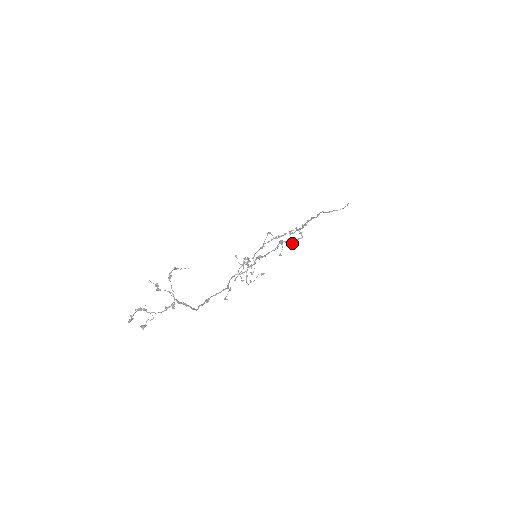
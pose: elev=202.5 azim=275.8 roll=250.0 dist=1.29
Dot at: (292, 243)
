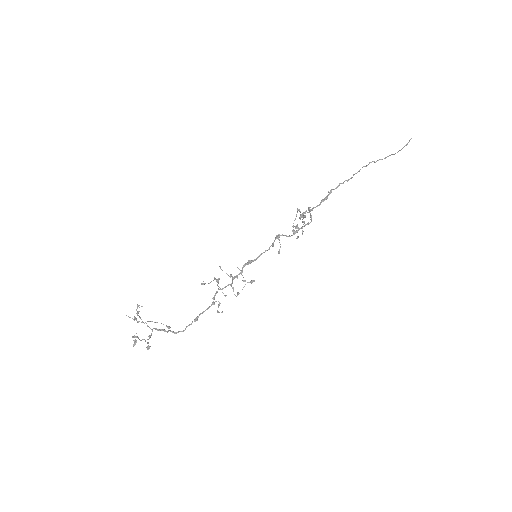
Dot at: occluded
